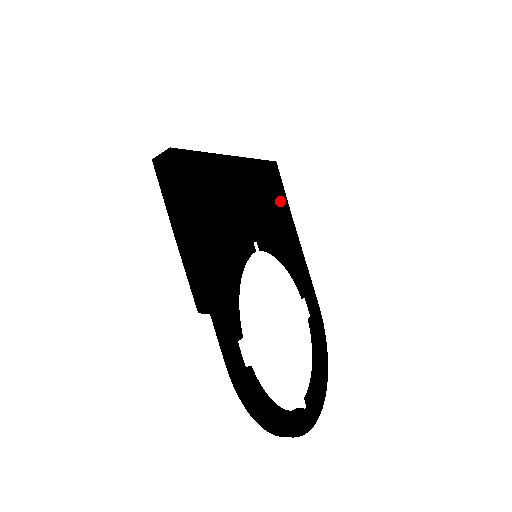
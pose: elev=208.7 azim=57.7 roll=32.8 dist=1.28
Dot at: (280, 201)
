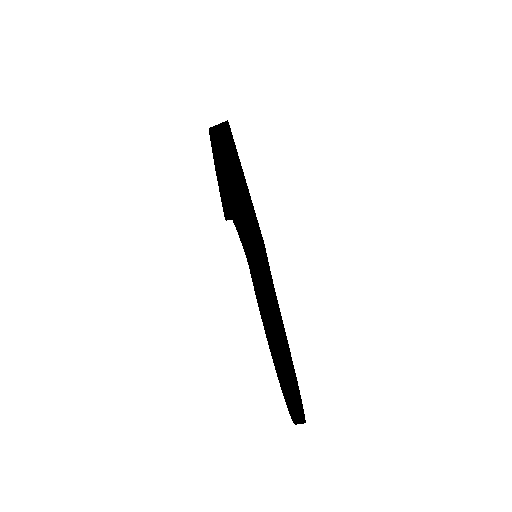
Dot at: occluded
